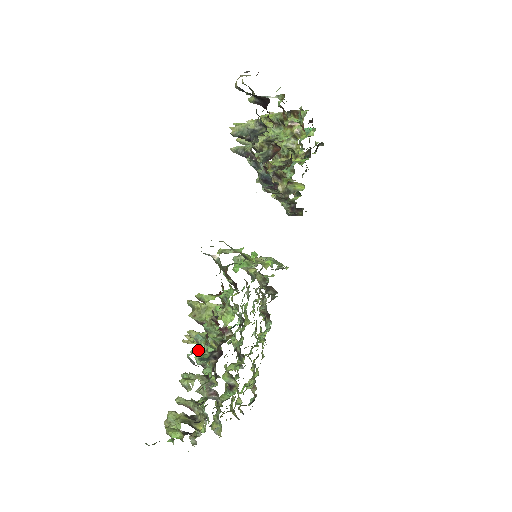
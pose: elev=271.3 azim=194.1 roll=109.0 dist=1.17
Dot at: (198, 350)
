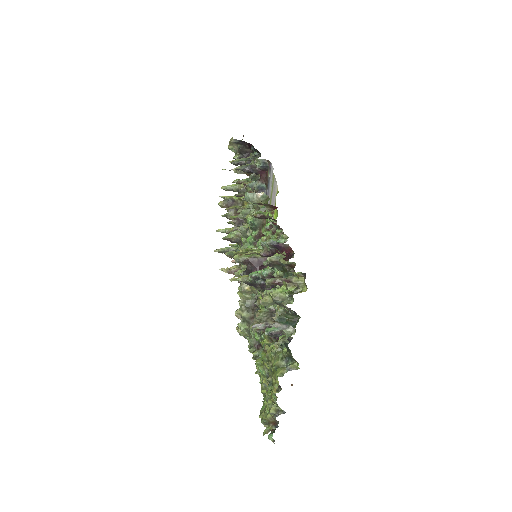
Dot at: occluded
